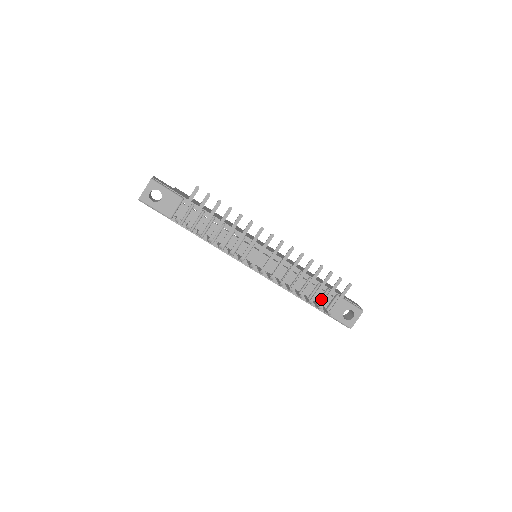
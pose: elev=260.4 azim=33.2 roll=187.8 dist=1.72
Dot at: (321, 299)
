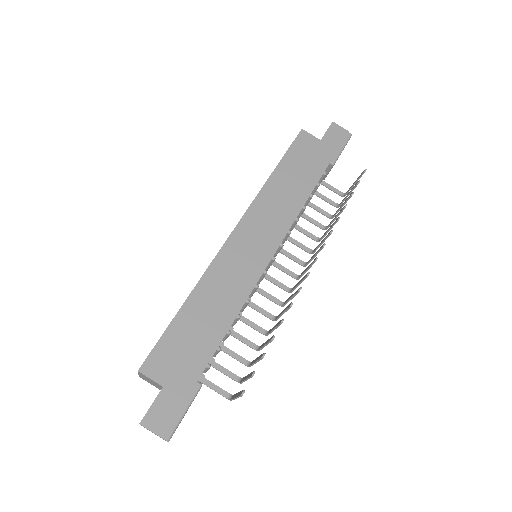
Dot at: occluded
